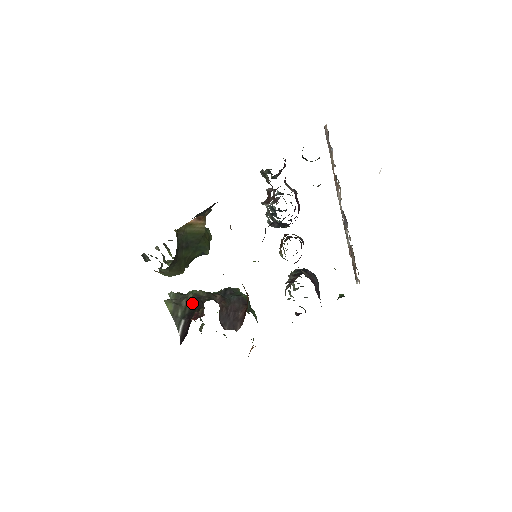
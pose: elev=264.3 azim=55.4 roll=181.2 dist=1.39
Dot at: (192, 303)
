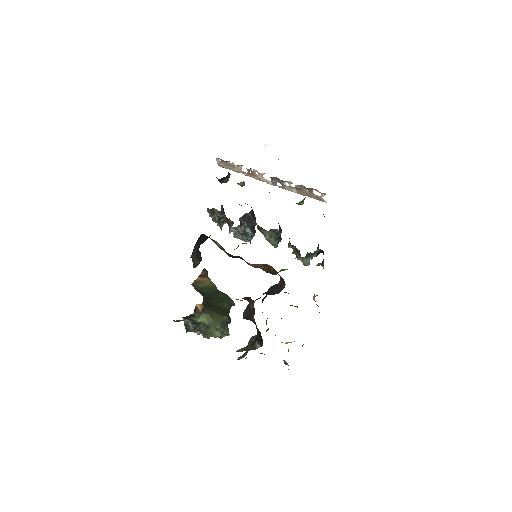
Dot at: (255, 338)
